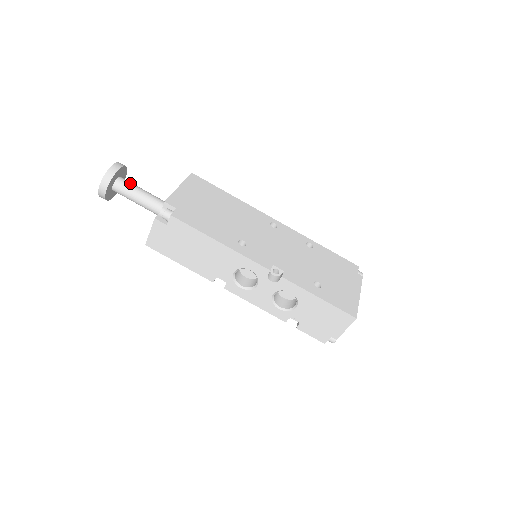
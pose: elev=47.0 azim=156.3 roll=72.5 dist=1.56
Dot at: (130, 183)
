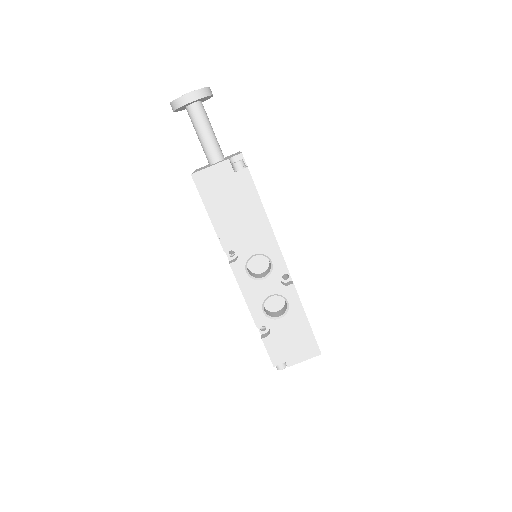
Dot at: occluded
